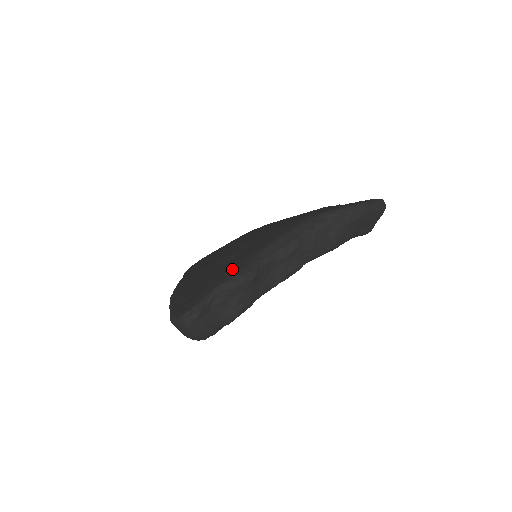
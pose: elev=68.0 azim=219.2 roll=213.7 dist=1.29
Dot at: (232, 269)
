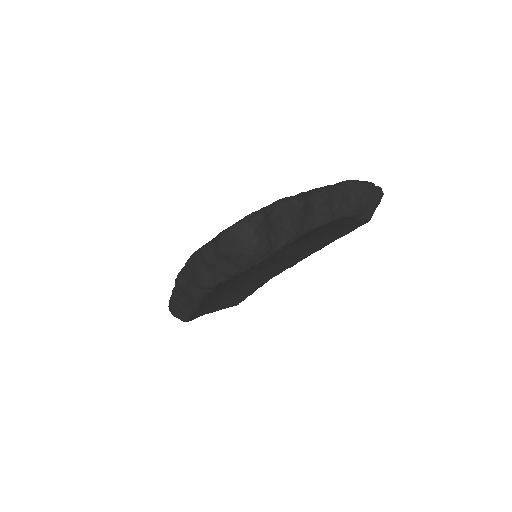
Dot at: occluded
